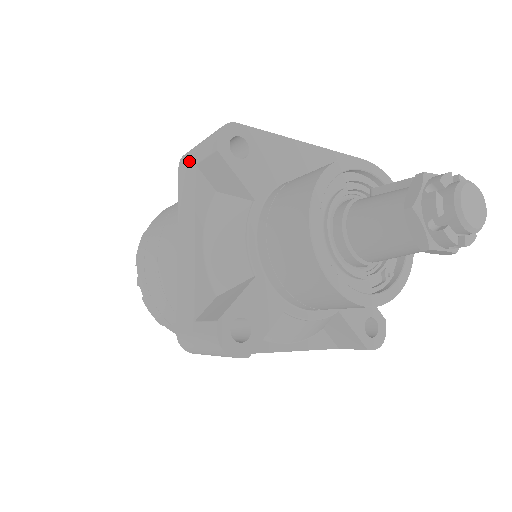
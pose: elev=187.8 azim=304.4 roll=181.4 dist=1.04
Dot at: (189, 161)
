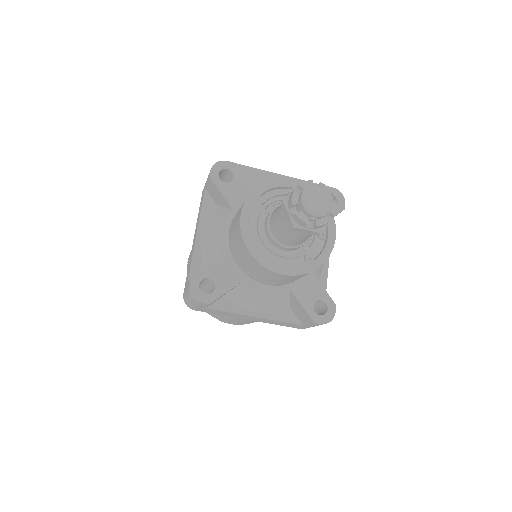
Dot at: (204, 187)
